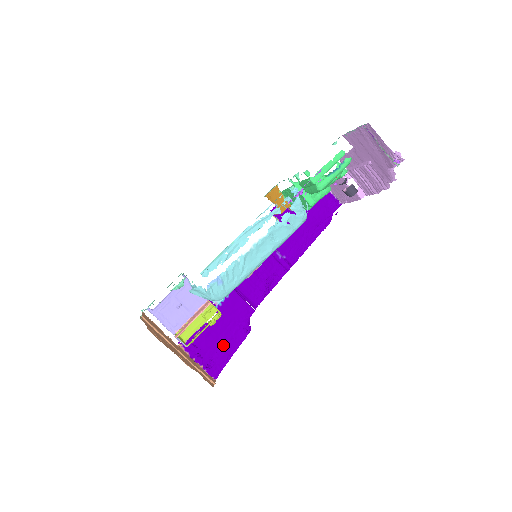
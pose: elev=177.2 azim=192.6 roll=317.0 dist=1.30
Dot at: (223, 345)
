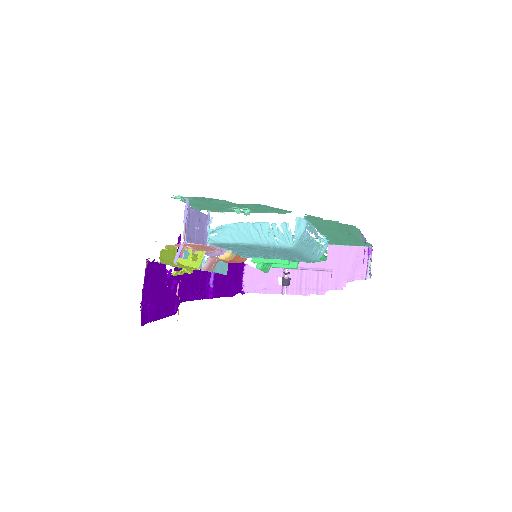
Dot at: (160, 302)
